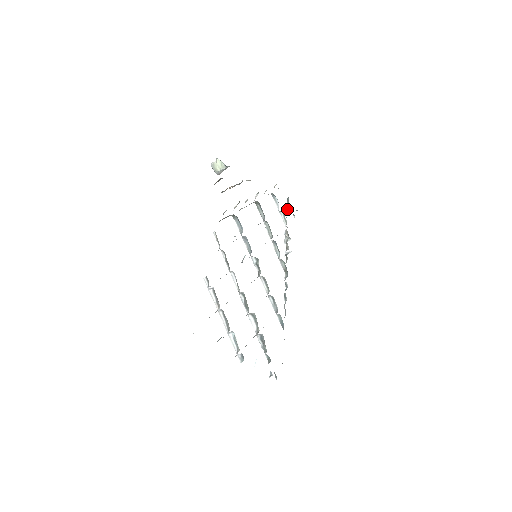
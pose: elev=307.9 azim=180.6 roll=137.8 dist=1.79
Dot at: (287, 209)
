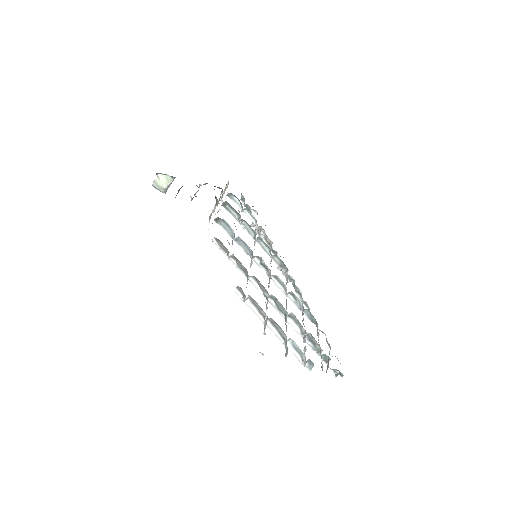
Dot at: (247, 207)
